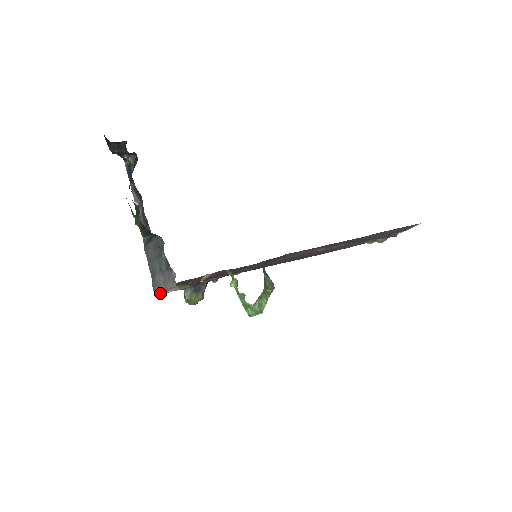
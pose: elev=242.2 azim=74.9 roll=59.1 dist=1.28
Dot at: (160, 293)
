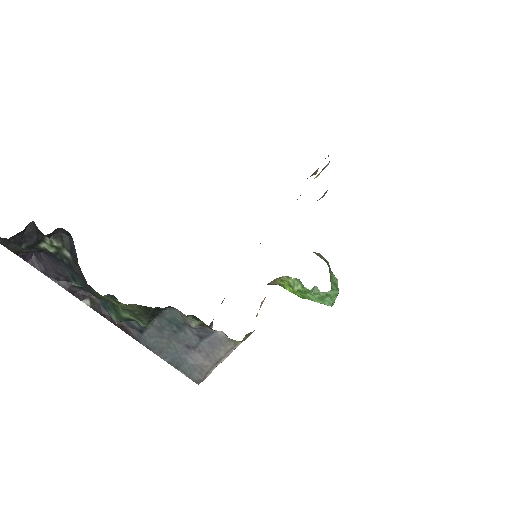
Dot at: (207, 374)
